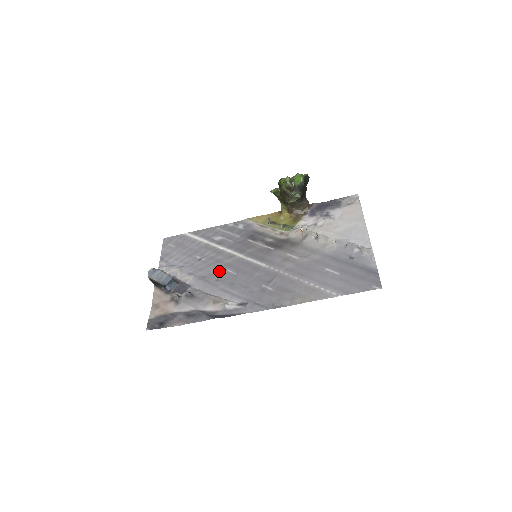
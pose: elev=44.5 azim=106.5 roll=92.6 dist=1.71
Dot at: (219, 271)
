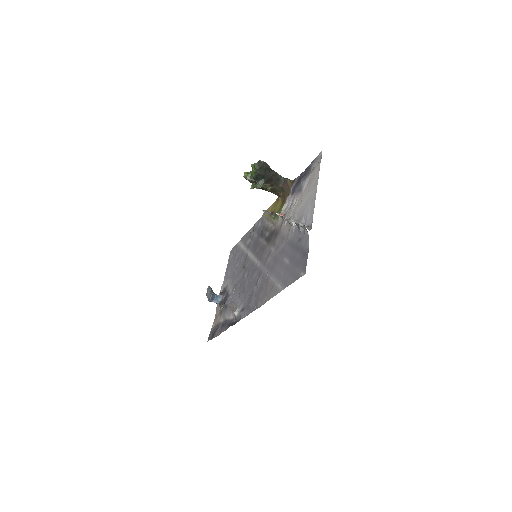
Dot at: (241, 277)
